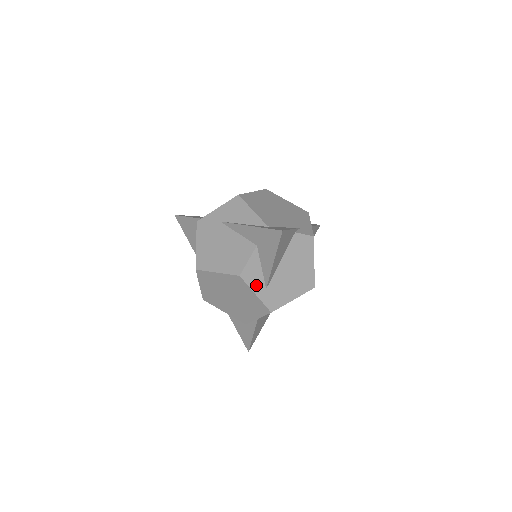
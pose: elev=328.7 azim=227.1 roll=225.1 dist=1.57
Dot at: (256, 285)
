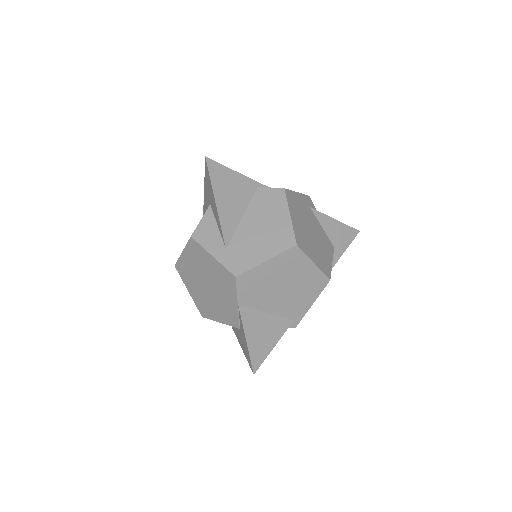
Dot at: (212, 245)
